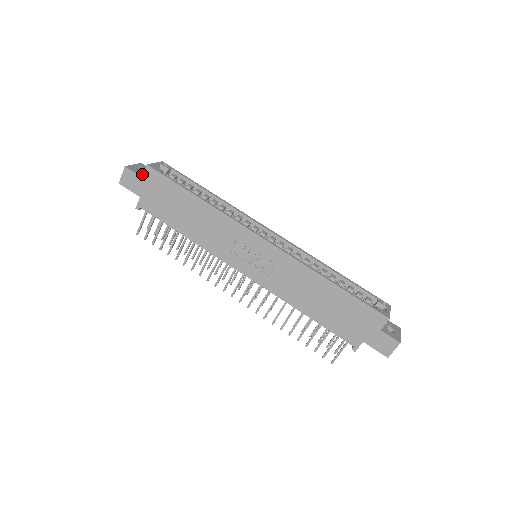
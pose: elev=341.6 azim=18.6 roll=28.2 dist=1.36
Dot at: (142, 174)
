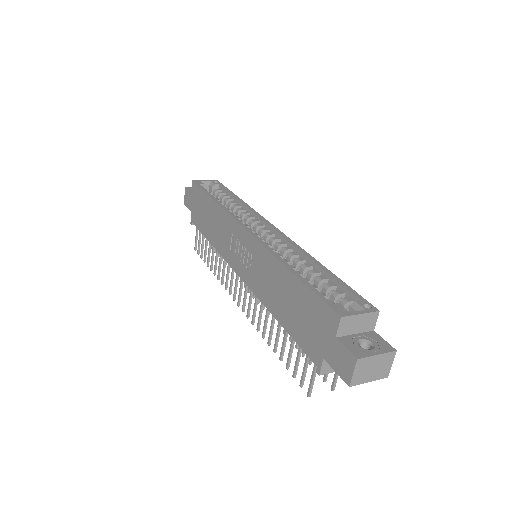
Dot at: occluded
